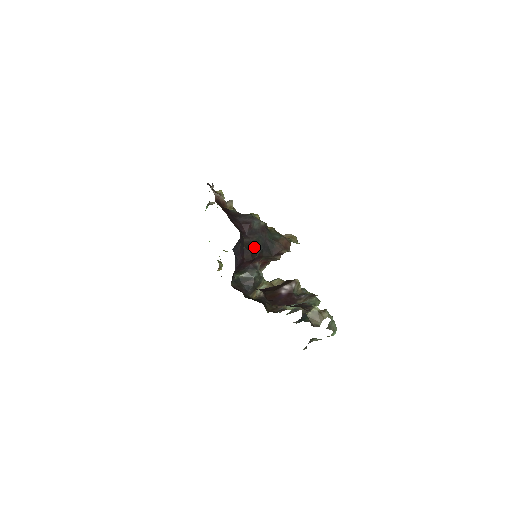
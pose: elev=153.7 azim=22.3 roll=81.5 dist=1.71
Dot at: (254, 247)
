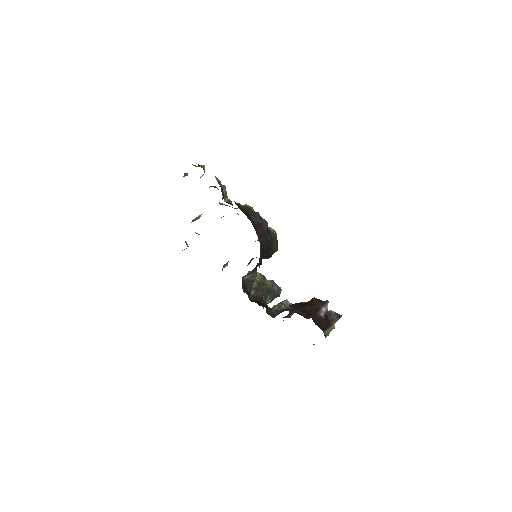
Dot at: occluded
